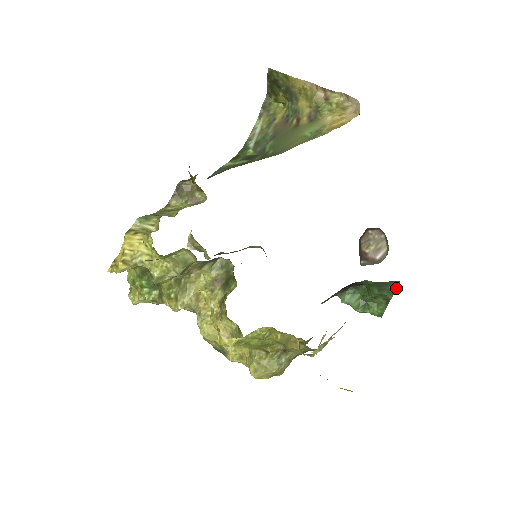
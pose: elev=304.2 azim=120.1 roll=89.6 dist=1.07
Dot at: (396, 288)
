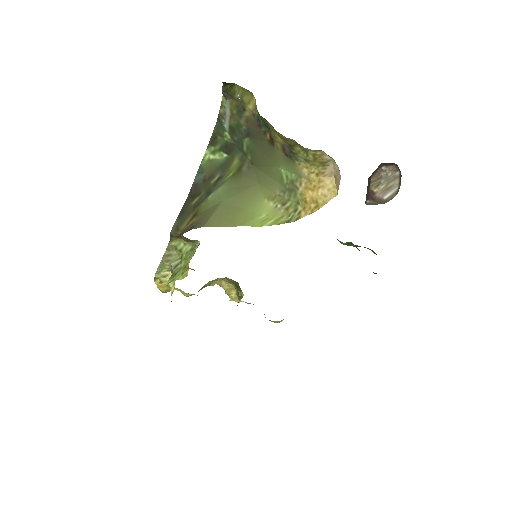
Dot at: (376, 273)
